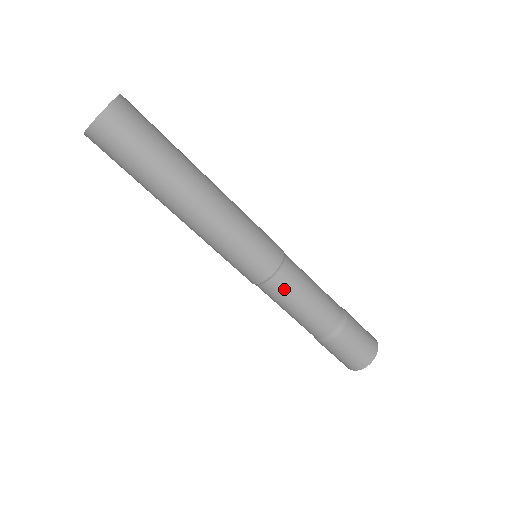
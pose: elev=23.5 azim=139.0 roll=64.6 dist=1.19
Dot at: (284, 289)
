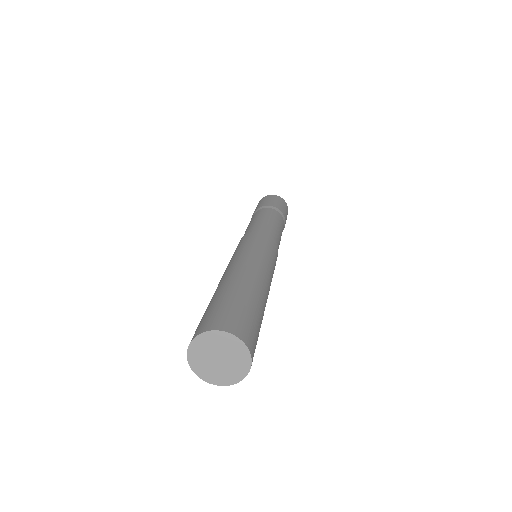
Dot at: occluded
